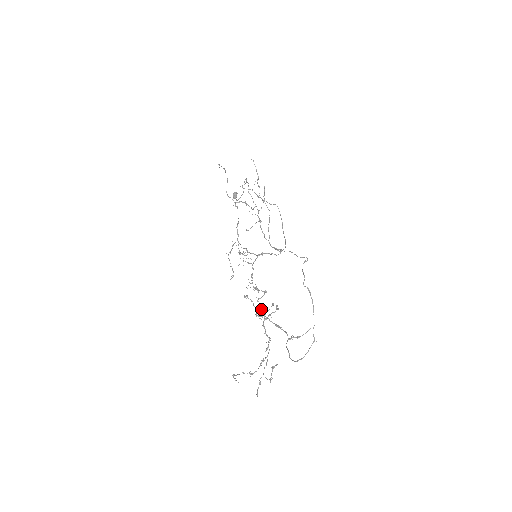
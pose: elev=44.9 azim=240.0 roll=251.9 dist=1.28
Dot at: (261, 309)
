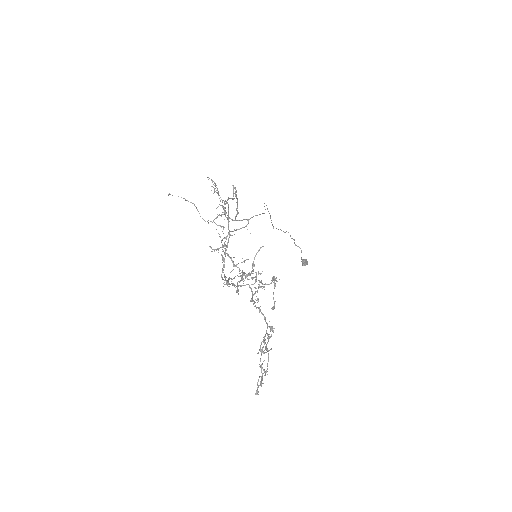
Dot at: (244, 285)
